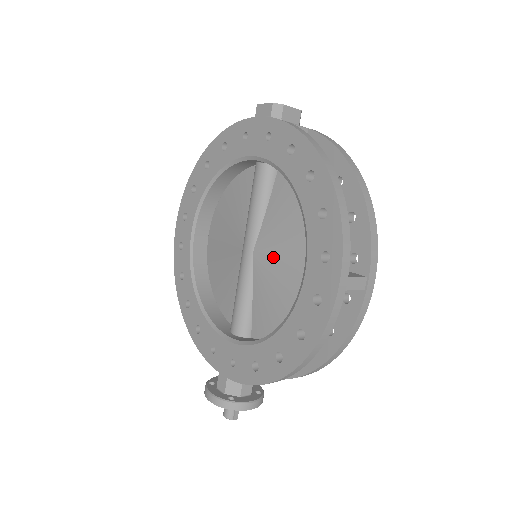
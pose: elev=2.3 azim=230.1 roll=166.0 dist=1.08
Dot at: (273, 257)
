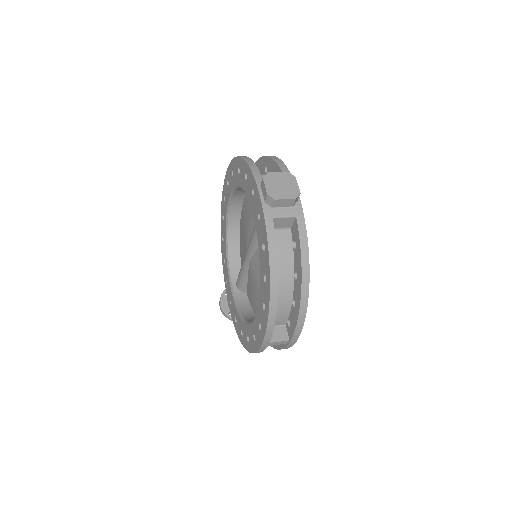
Dot at: (256, 277)
